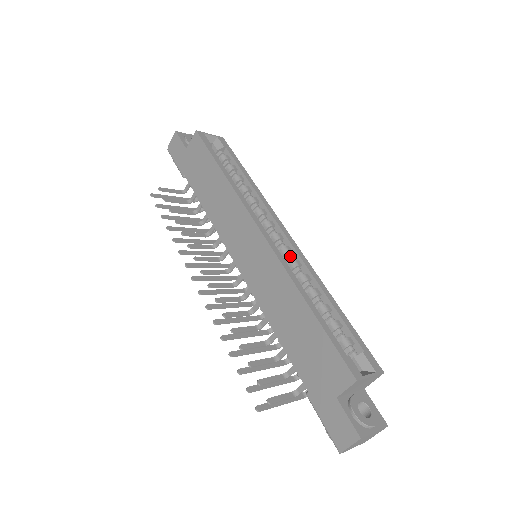
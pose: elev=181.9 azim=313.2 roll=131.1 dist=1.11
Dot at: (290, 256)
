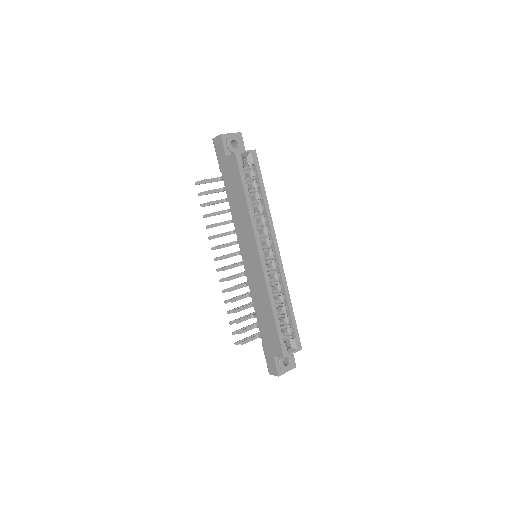
Dot at: (275, 269)
